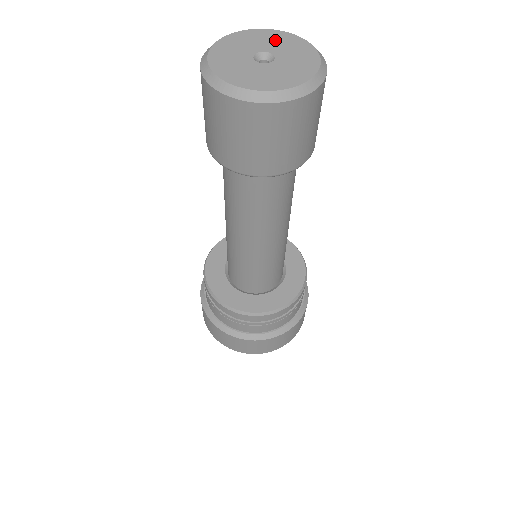
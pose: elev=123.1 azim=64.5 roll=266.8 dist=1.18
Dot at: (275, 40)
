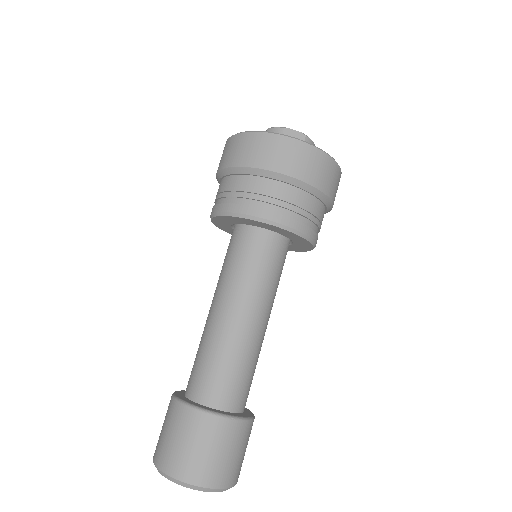
Dot at: occluded
